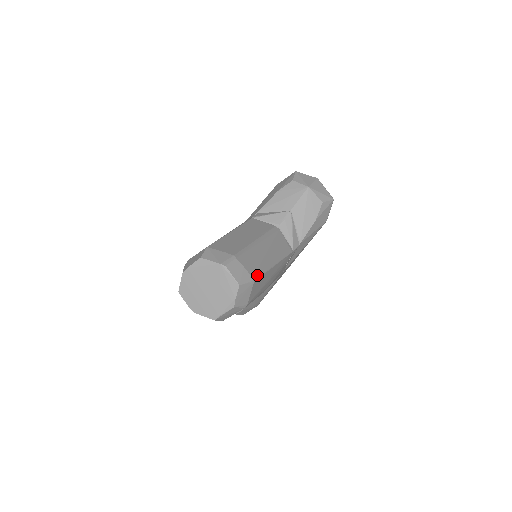
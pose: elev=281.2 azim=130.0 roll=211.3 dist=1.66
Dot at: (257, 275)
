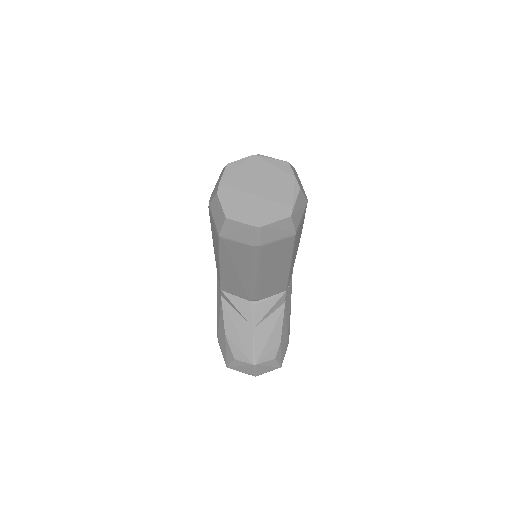
Dot at: occluded
